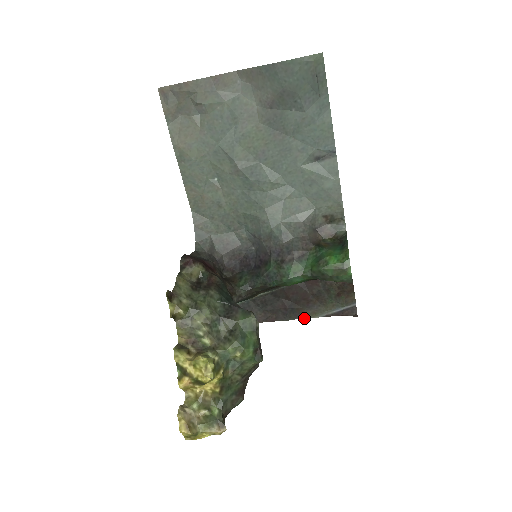
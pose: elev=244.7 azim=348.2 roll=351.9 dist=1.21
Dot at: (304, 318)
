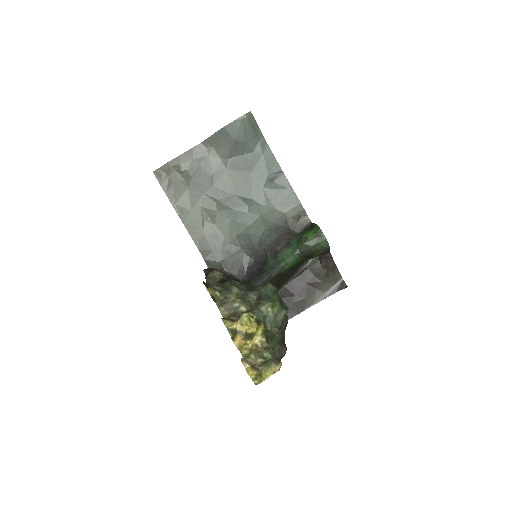
Dot at: occluded
